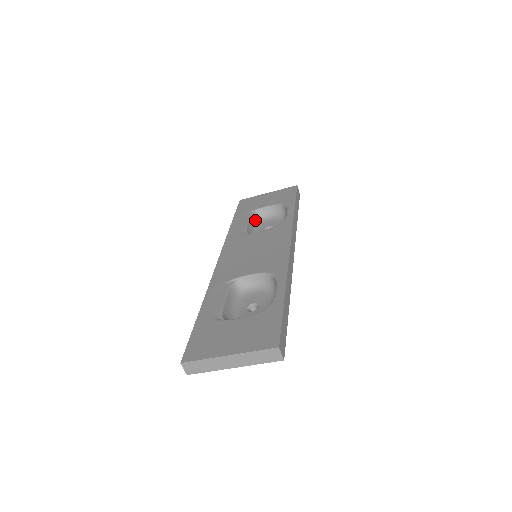
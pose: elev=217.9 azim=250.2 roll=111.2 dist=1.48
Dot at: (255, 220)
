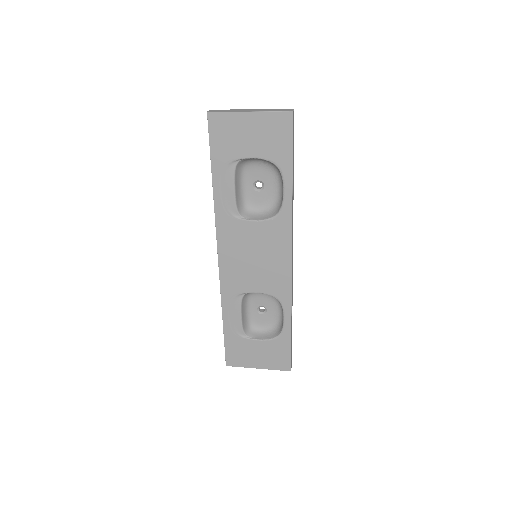
Dot at: (239, 170)
